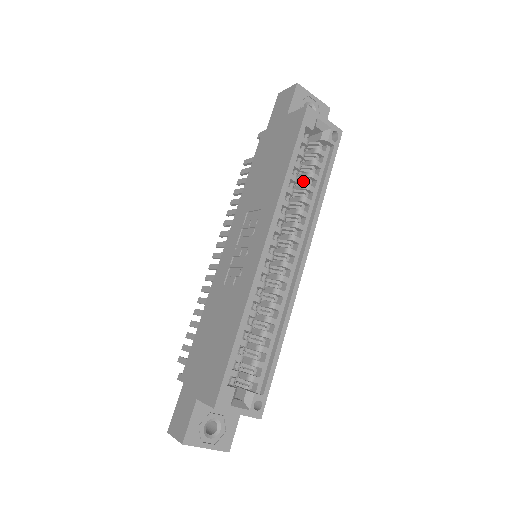
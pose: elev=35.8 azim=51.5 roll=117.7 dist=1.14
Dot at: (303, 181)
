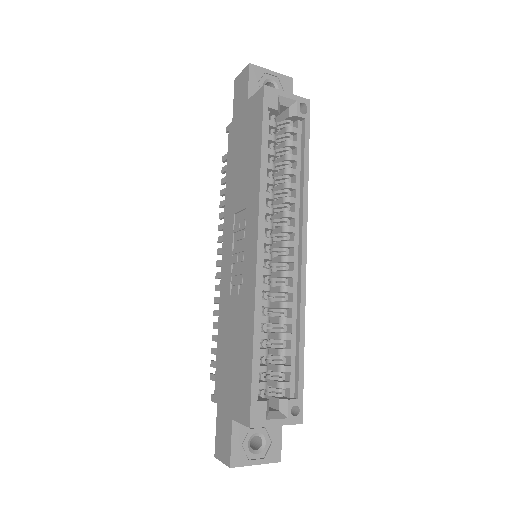
Dot at: (282, 166)
